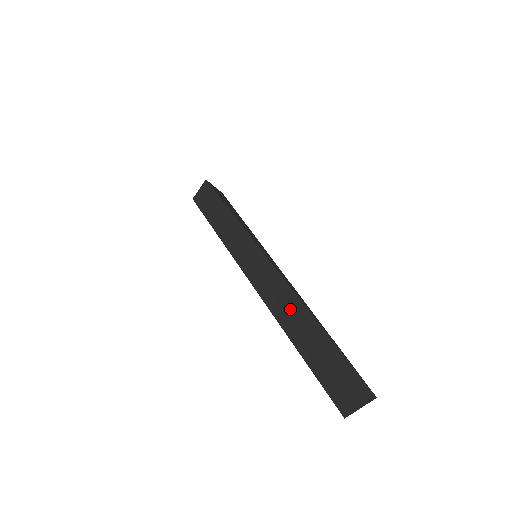
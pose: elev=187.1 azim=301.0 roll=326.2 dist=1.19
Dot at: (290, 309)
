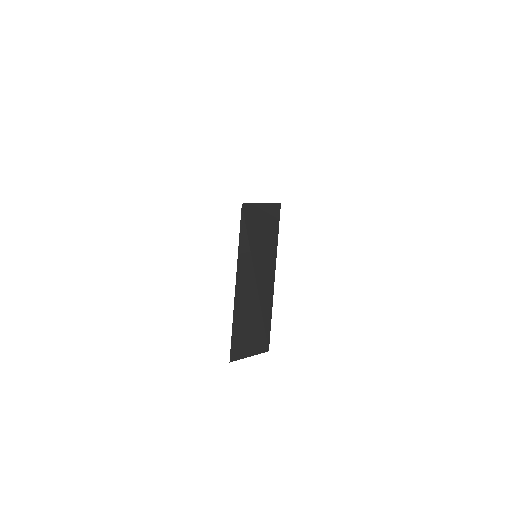
Dot at: (242, 294)
